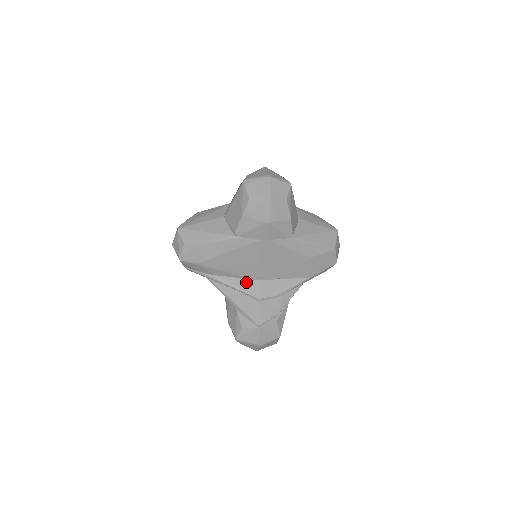
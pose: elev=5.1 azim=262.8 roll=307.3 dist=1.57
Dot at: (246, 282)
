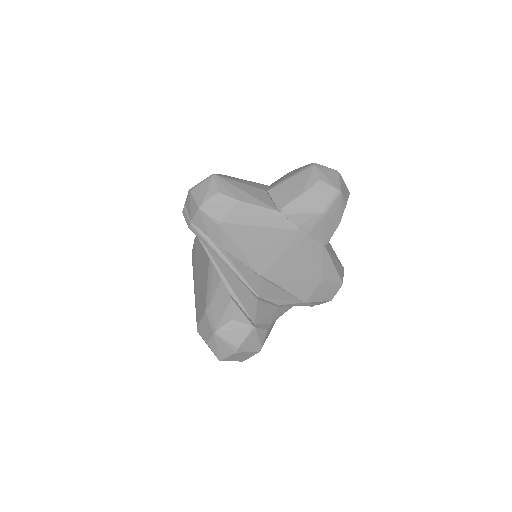
Dot at: (250, 273)
